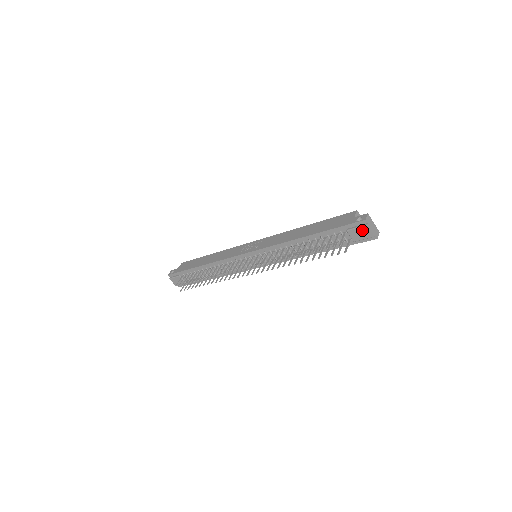
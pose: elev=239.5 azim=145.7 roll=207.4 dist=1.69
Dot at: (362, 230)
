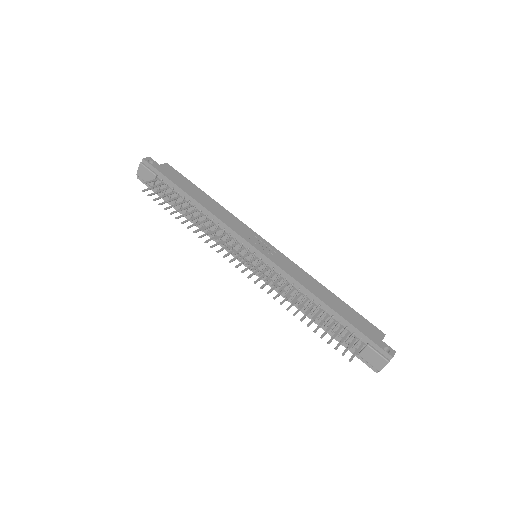
Dot at: (379, 359)
